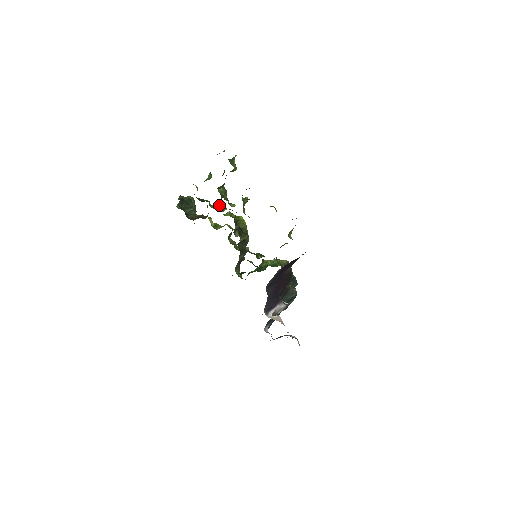
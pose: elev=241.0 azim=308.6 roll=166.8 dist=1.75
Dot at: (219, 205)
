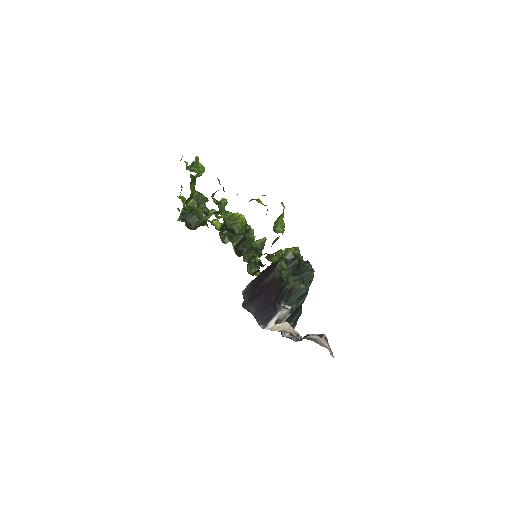
Dot at: (205, 212)
